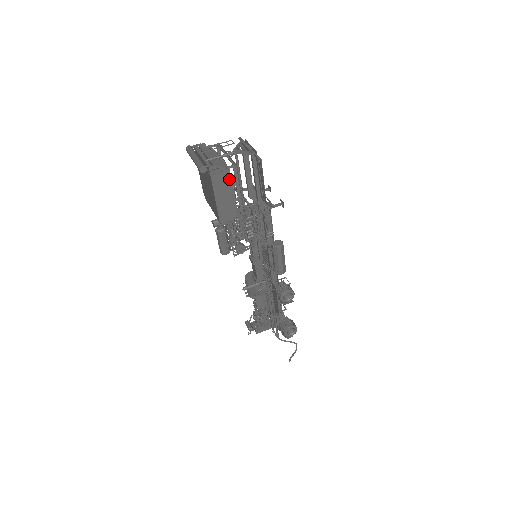
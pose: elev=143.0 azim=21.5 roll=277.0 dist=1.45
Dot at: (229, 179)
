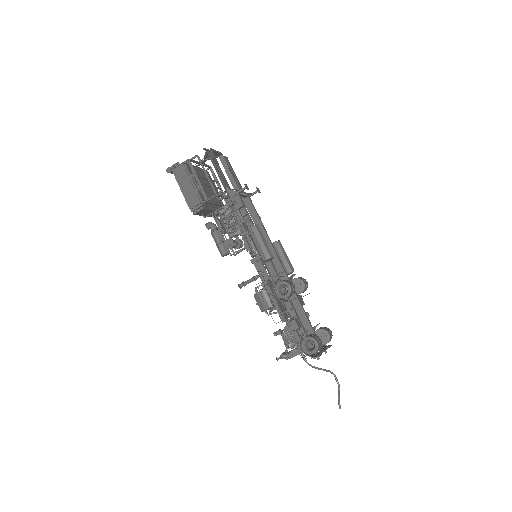
Dot at: (187, 172)
